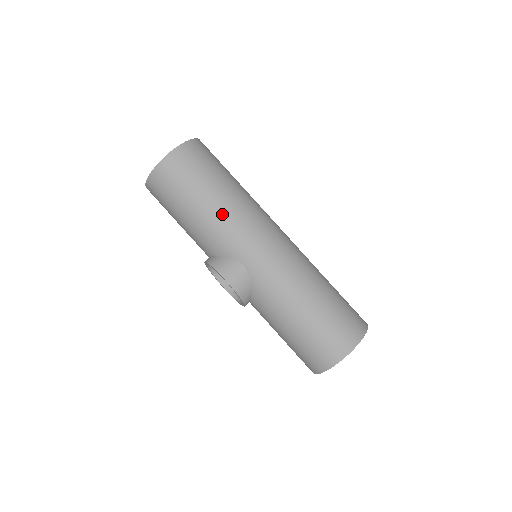
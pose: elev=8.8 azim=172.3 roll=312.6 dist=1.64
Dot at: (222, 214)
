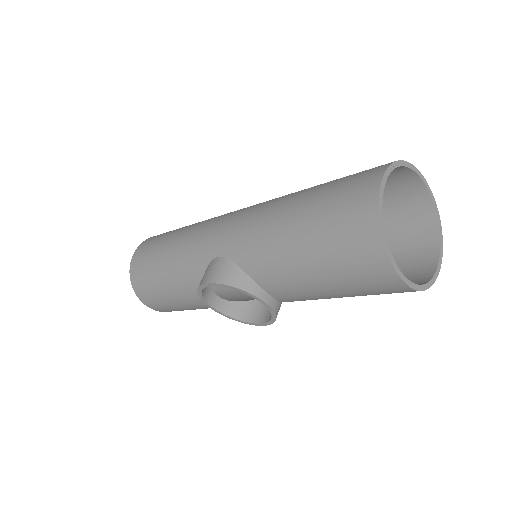
Dot at: (181, 243)
